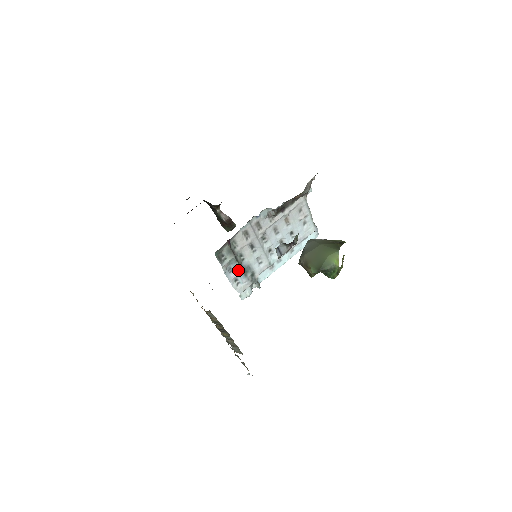
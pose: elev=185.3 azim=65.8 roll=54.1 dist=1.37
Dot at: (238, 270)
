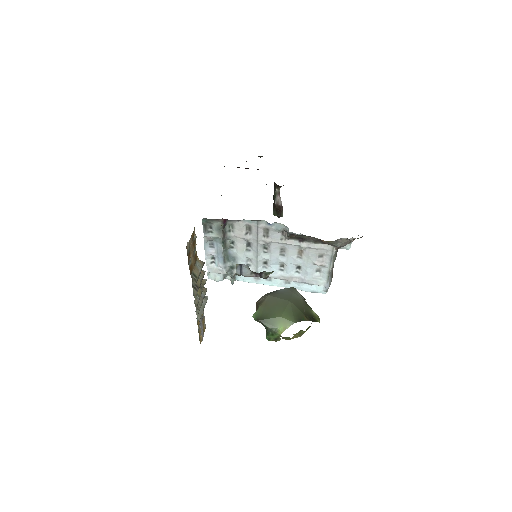
Dot at: (219, 252)
